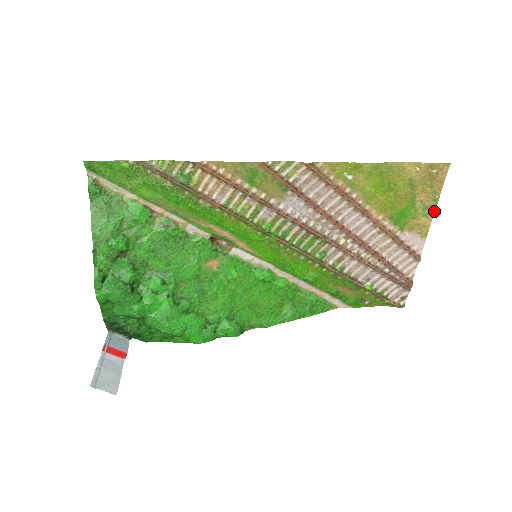
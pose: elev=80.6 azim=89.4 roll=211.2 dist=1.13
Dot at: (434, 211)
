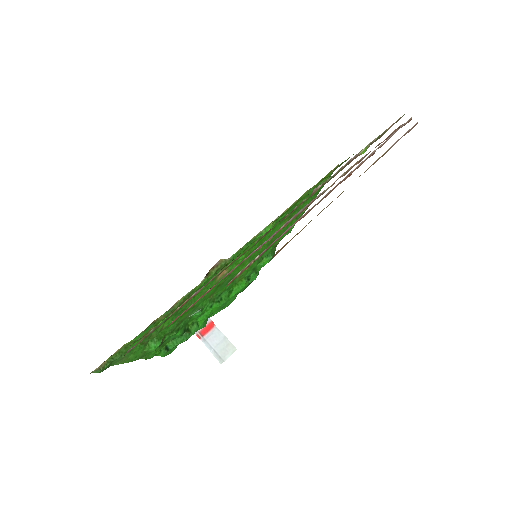
Dot at: occluded
